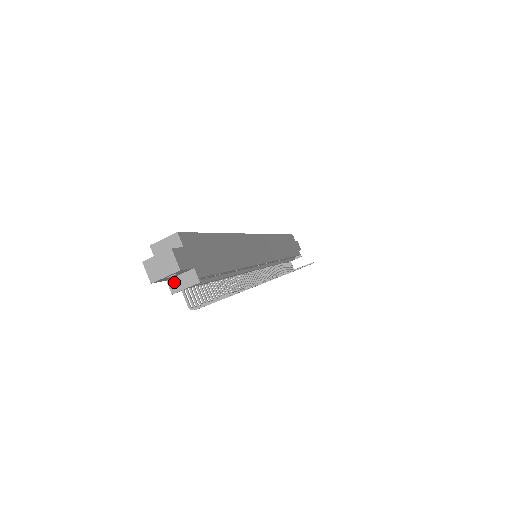
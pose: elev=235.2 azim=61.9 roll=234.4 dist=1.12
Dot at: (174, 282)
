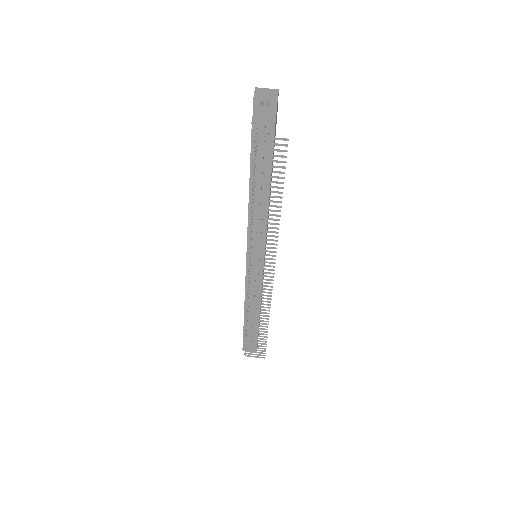
Dot at: (258, 117)
